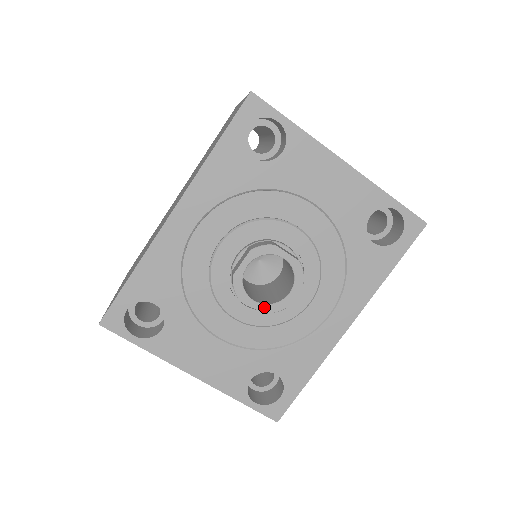
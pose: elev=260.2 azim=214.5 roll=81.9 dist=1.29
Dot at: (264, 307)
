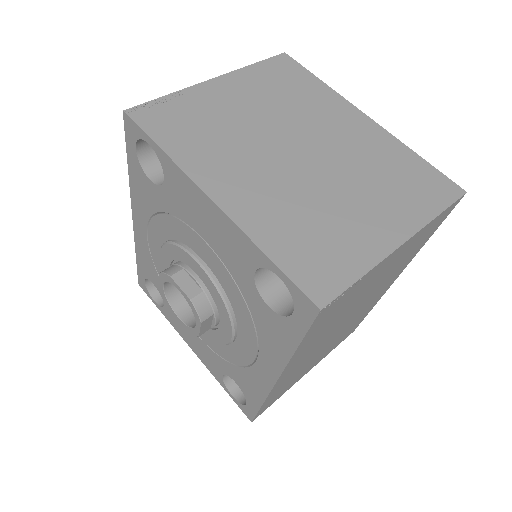
Dot at: (186, 326)
